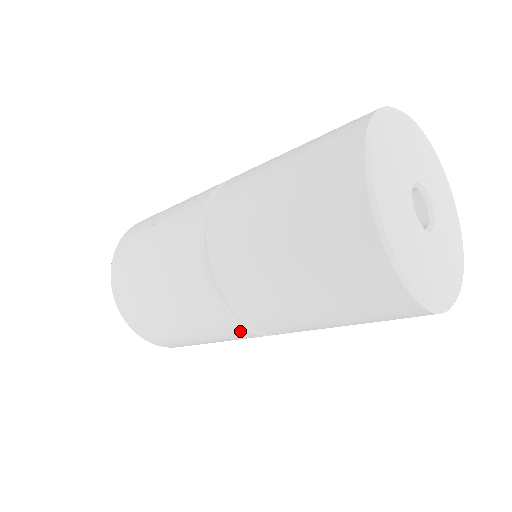
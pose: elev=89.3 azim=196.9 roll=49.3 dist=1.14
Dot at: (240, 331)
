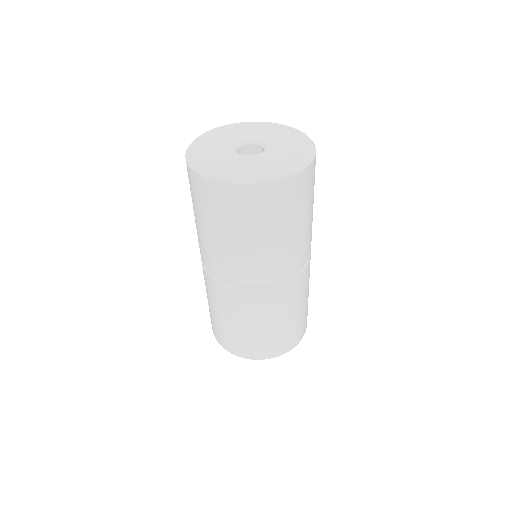
Dot at: (230, 292)
